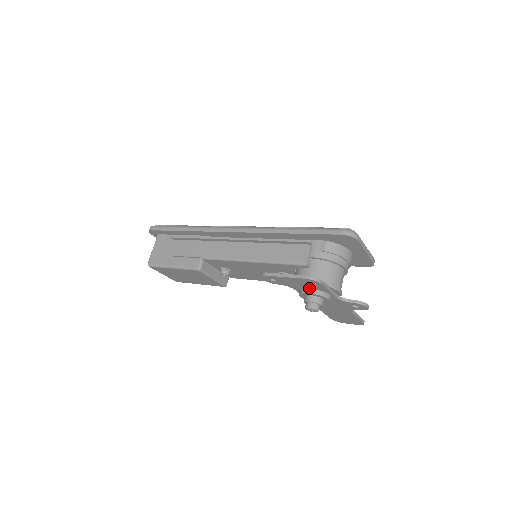
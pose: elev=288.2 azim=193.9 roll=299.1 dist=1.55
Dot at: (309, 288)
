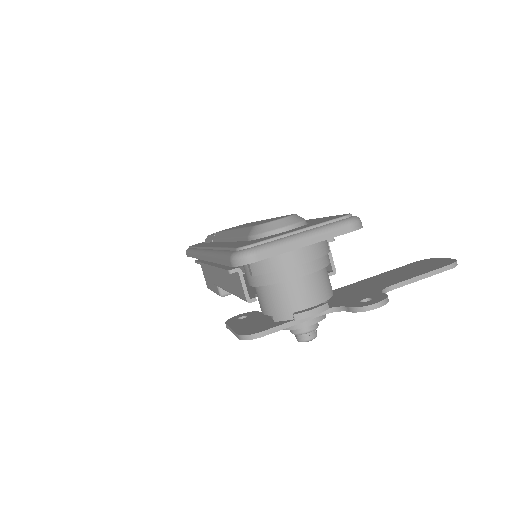
Dot at: occluded
